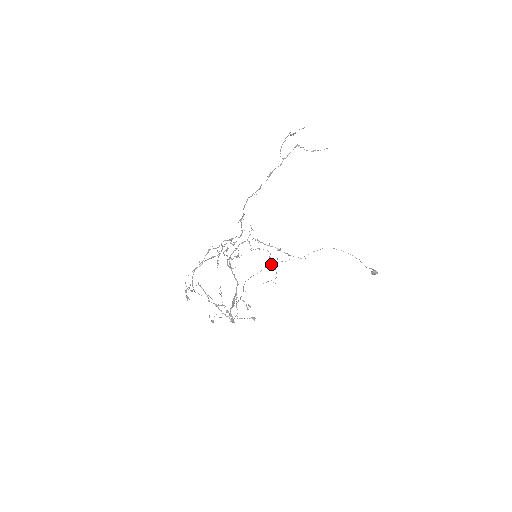
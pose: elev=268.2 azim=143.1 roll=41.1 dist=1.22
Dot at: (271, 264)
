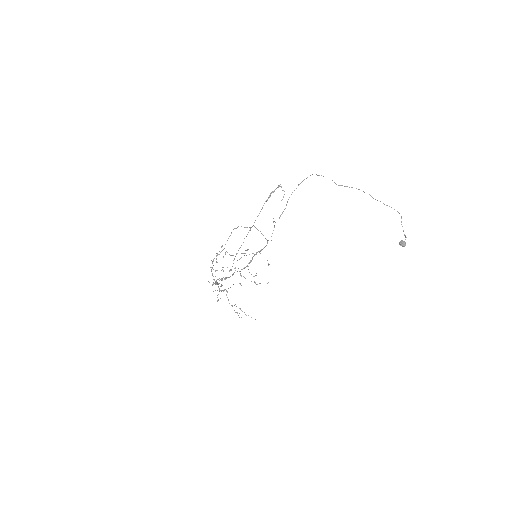
Dot at: (236, 312)
